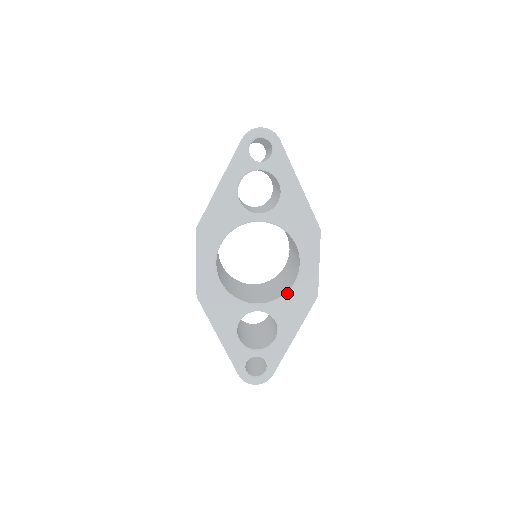
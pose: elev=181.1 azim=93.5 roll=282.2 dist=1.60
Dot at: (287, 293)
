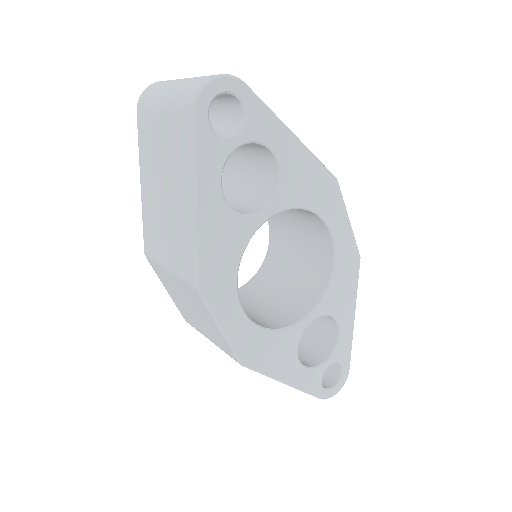
Dot at: (332, 279)
